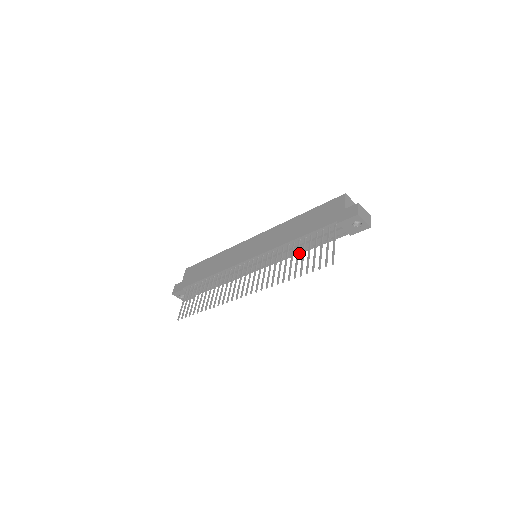
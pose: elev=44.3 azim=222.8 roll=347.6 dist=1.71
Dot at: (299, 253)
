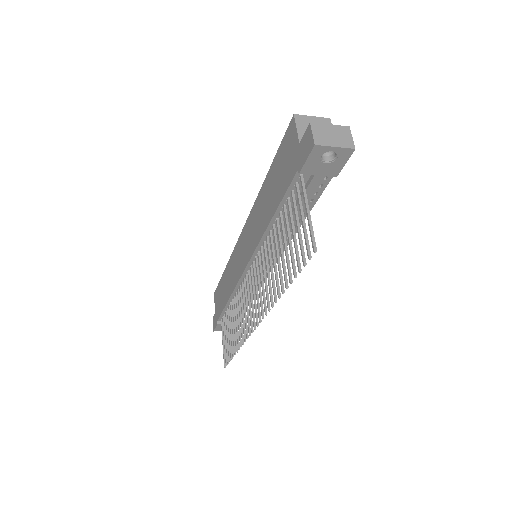
Dot at: (295, 232)
